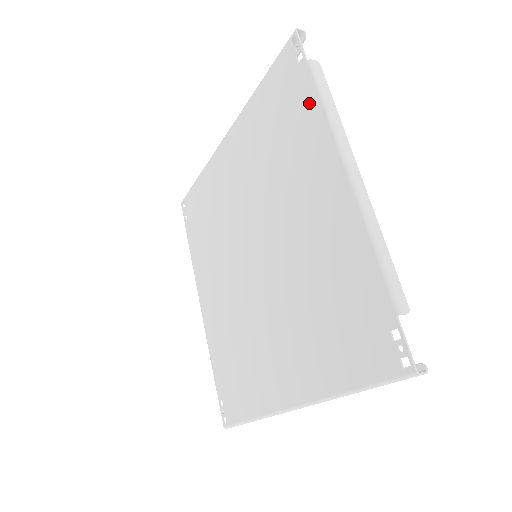
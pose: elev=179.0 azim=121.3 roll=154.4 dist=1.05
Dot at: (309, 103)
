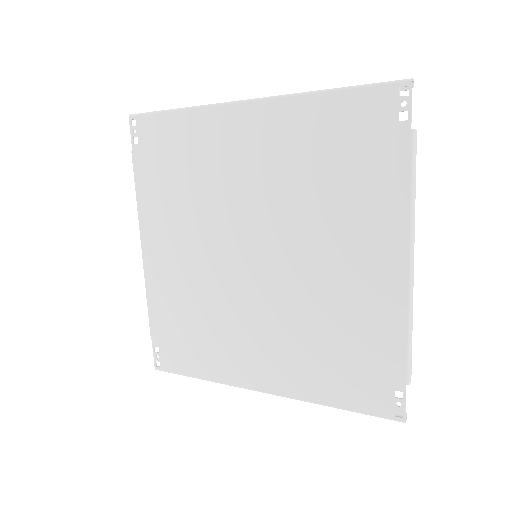
Dot at: (395, 173)
